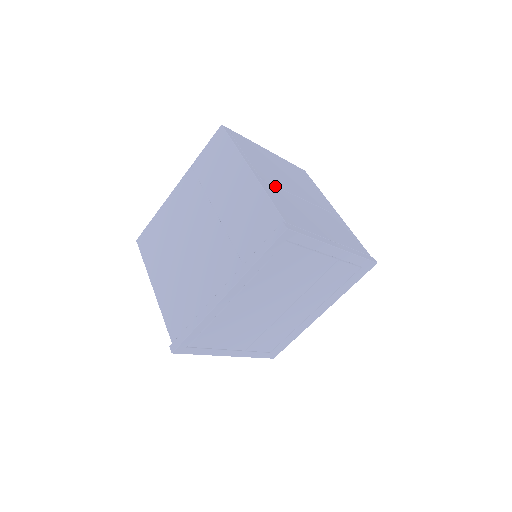
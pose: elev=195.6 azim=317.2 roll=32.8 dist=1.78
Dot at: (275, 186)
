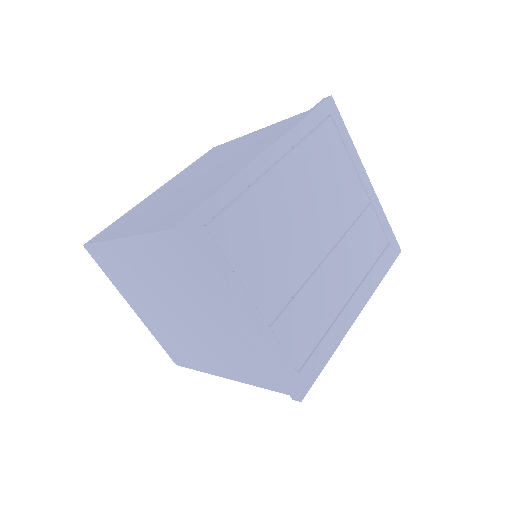
Dot at: occluded
